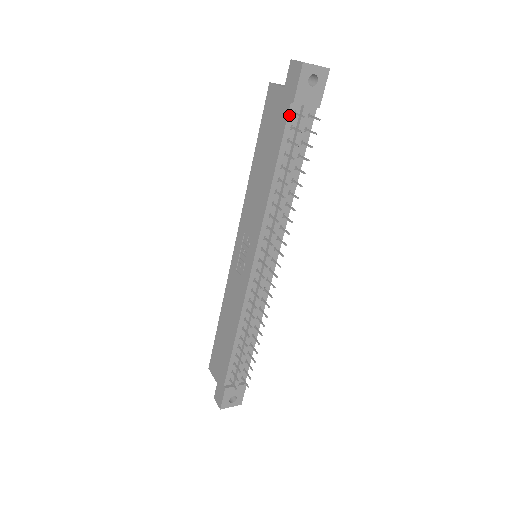
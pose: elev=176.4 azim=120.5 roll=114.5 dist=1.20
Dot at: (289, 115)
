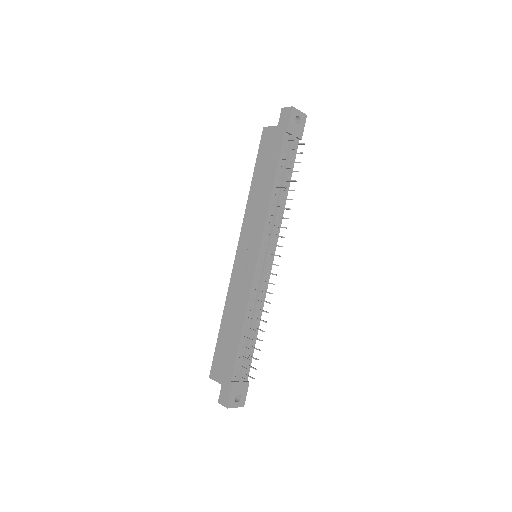
Dot at: (284, 141)
